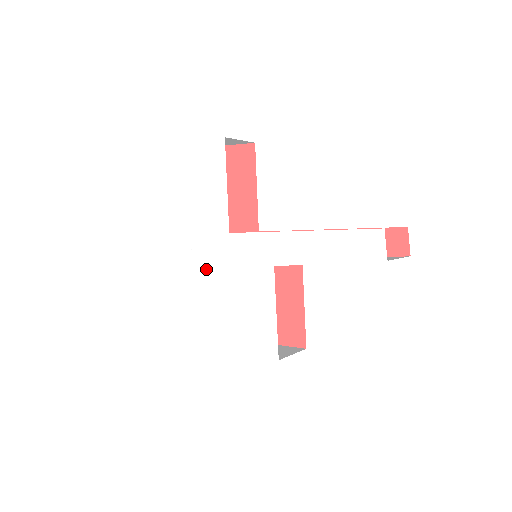
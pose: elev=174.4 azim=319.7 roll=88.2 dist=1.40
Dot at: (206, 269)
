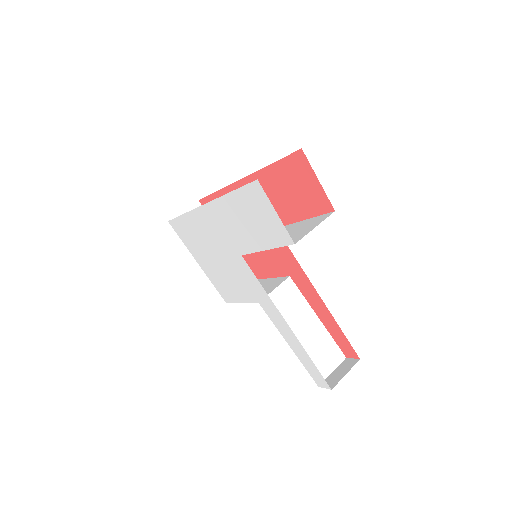
Dot at: (206, 229)
